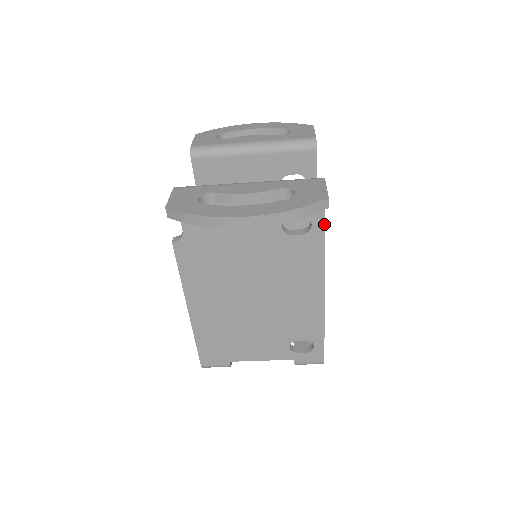
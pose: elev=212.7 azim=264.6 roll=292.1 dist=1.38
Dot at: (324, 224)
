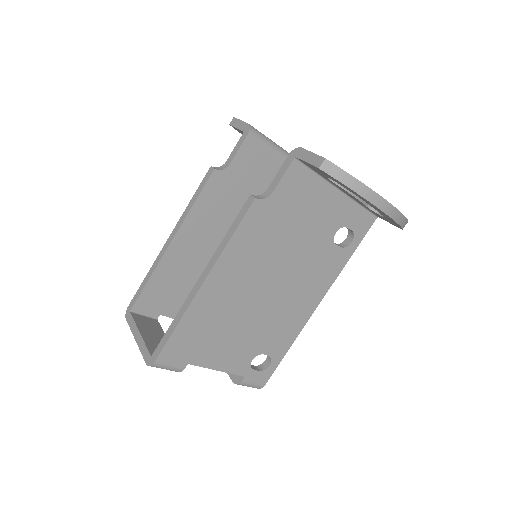
Dot at: occluded
